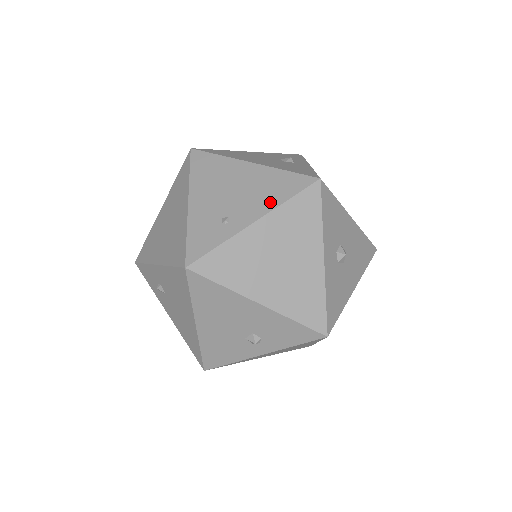
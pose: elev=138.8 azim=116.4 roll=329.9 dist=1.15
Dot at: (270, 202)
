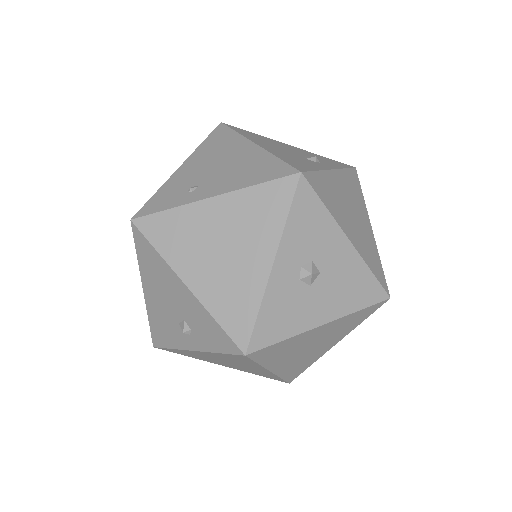
Dot at: (239, 183)
